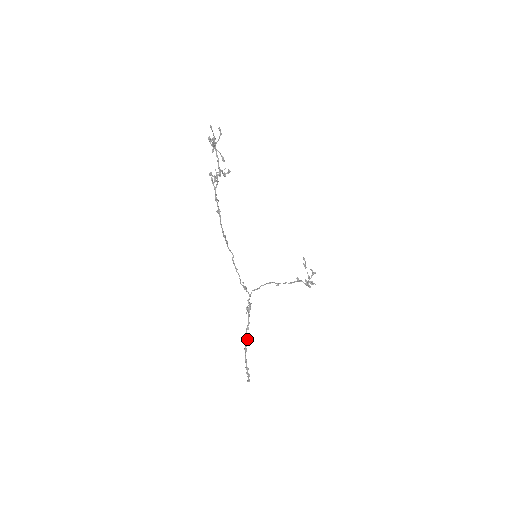
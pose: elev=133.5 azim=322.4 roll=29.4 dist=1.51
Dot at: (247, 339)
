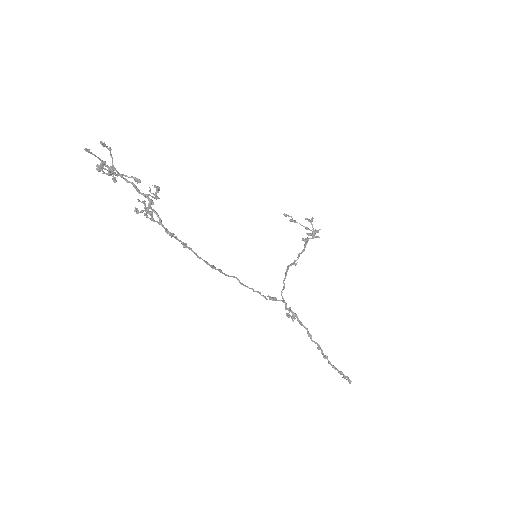
Dot at: (318, 346)
